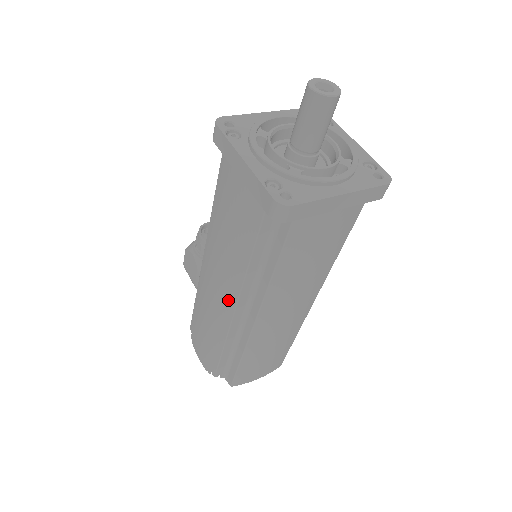
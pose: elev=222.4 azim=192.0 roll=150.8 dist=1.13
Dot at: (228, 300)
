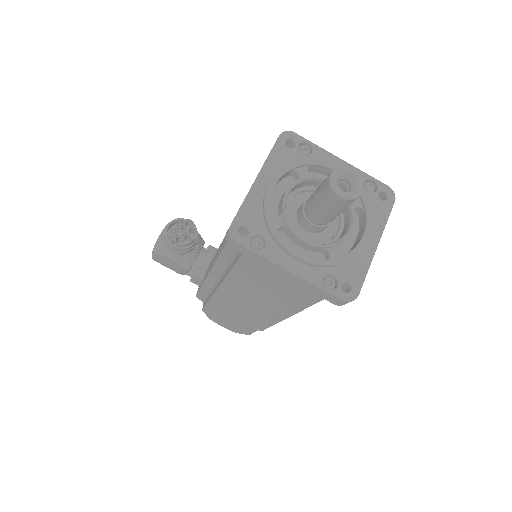
Dot at: (268, 317)
